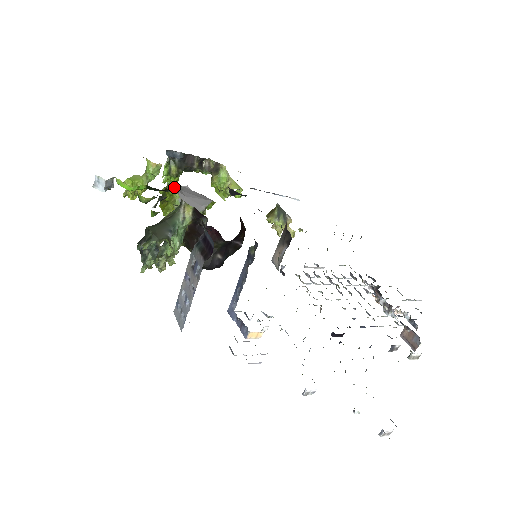
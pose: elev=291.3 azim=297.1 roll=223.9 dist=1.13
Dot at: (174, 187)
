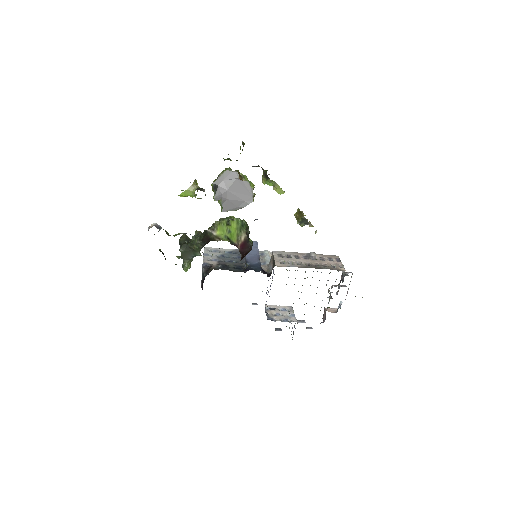
Dot at: (217, 199)
